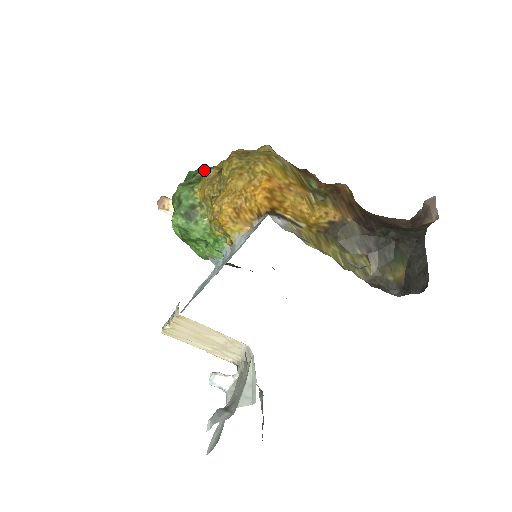
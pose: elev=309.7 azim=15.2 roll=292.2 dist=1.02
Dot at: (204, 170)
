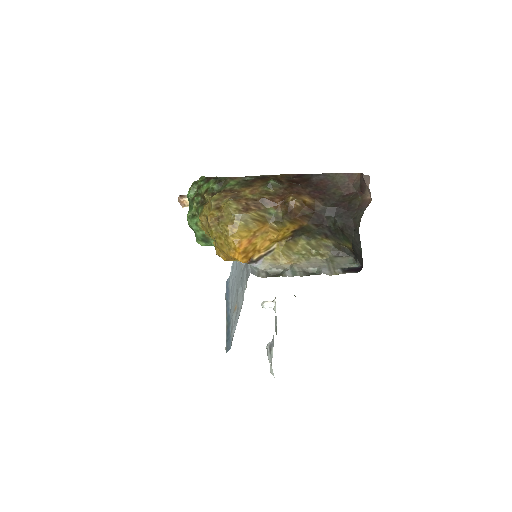
Dot at: (196, 197)
